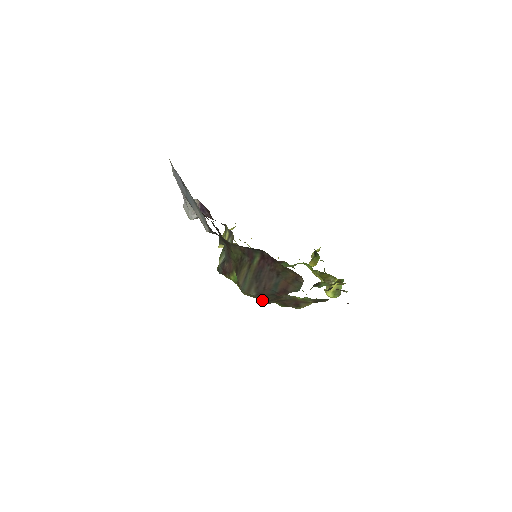
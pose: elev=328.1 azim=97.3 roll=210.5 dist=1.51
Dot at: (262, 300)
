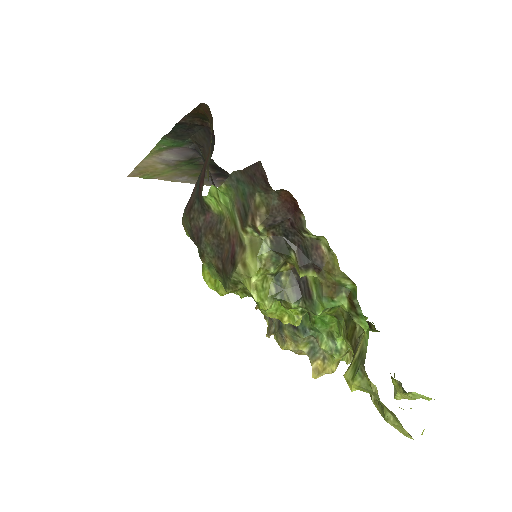
Dot at: (190, 223)
